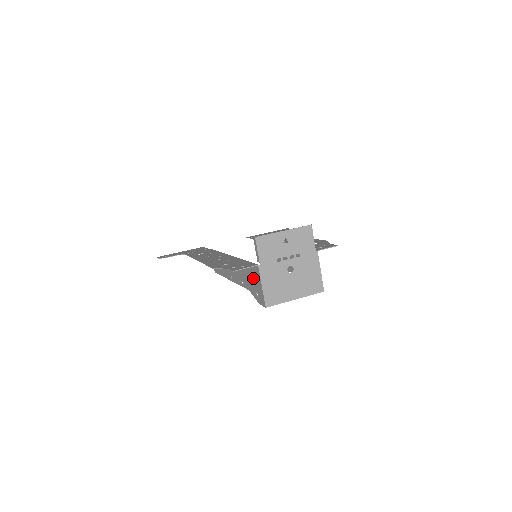
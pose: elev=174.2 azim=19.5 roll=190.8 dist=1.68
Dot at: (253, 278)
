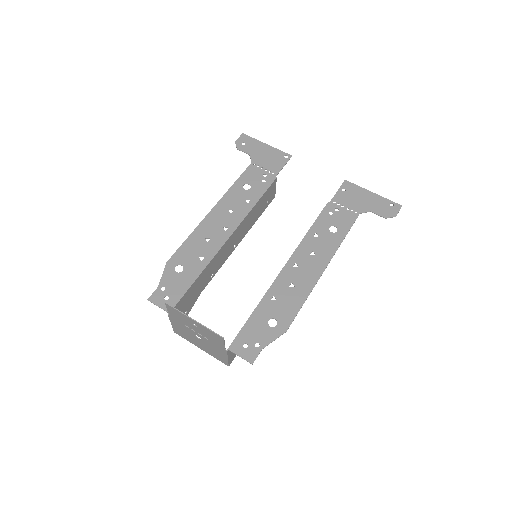
Dot at: (184, 303)
